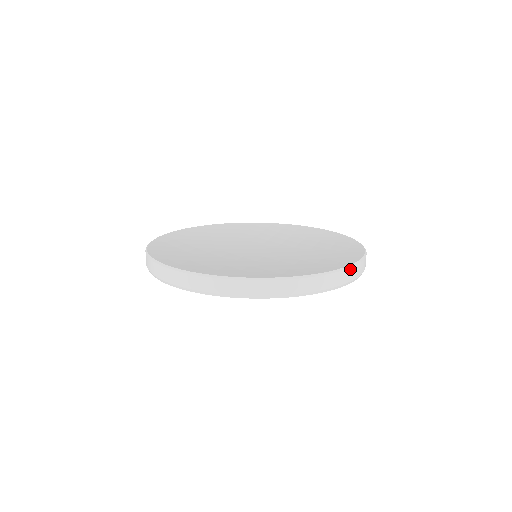
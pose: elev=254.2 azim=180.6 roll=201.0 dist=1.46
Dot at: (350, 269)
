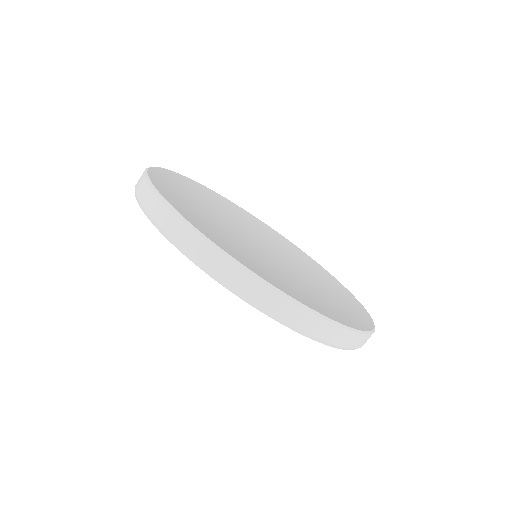
Dot at: occluded
